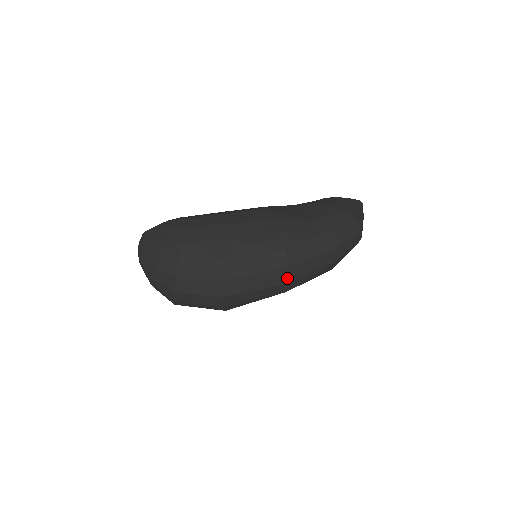
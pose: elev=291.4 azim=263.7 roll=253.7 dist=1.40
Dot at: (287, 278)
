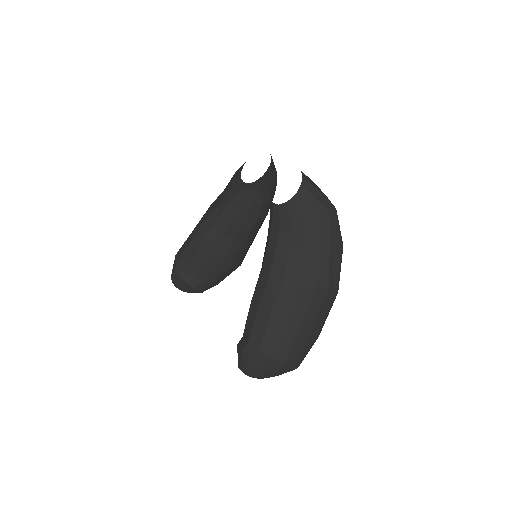
Dot at: occluded
